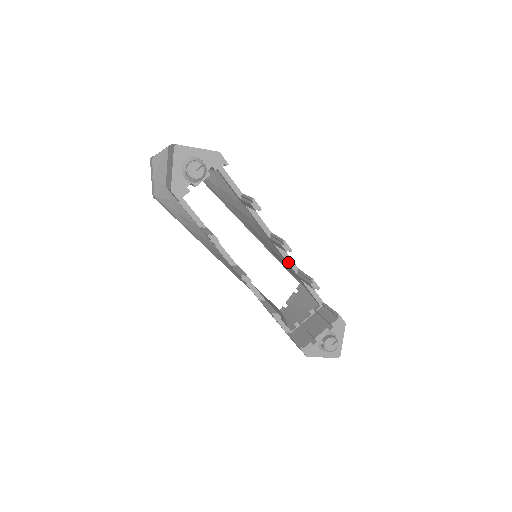
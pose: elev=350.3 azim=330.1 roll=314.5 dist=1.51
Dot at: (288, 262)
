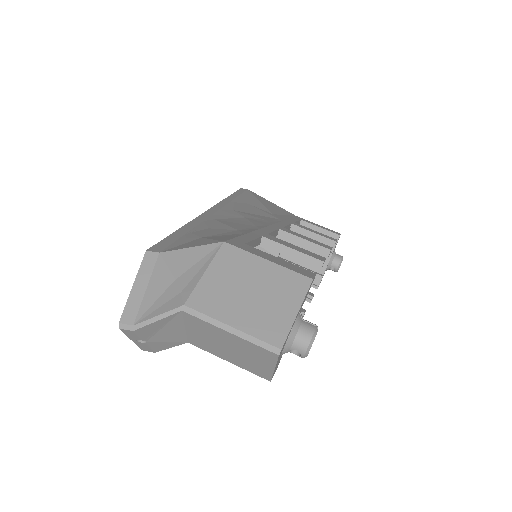
Dot at: occluded
